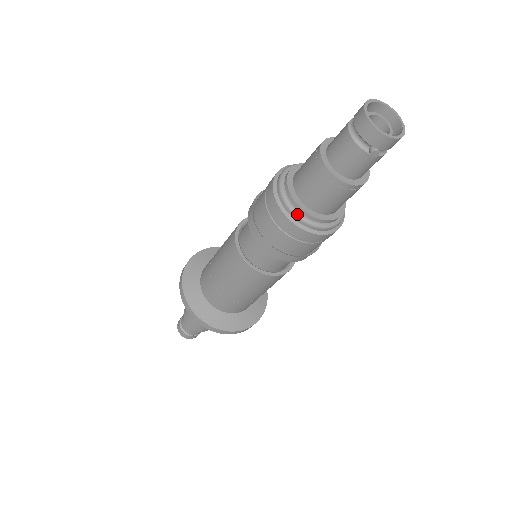
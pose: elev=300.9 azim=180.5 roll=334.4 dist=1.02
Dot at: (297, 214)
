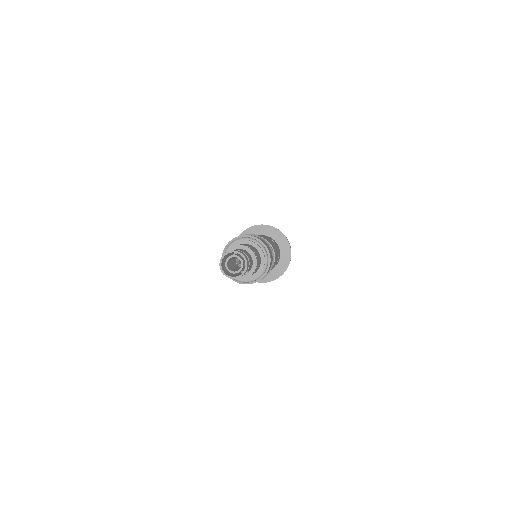
Dot at: (252, 281)
